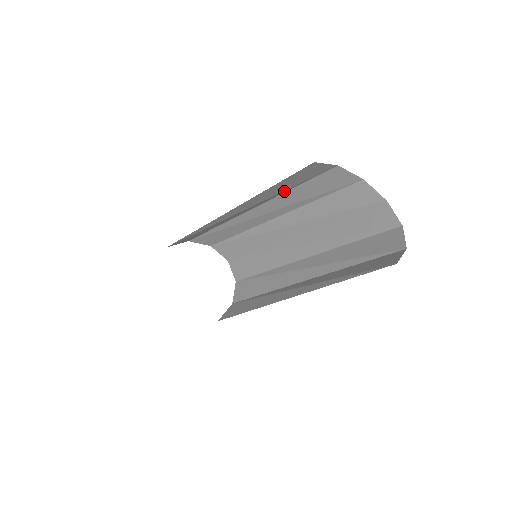
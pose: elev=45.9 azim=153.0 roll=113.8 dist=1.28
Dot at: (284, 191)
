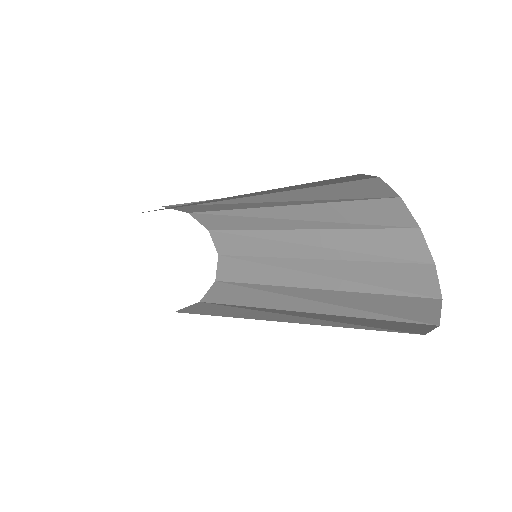
Dot at: (323, 200)
